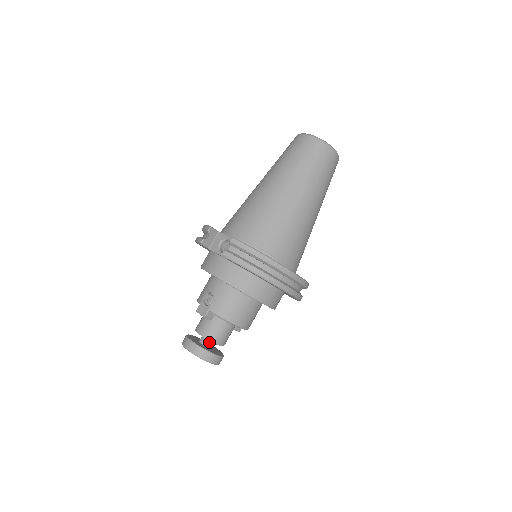
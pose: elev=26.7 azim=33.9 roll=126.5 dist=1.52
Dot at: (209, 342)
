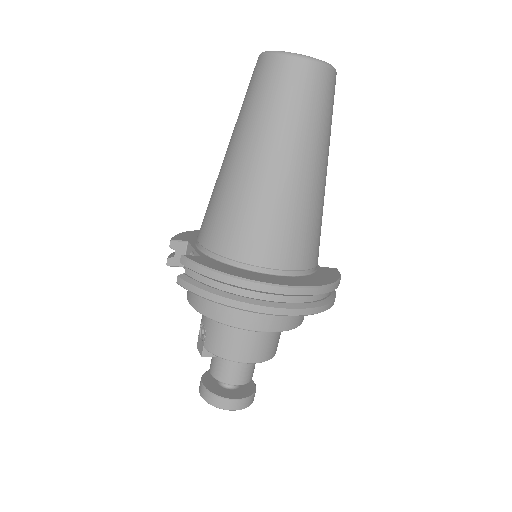
Dot at: occluded
